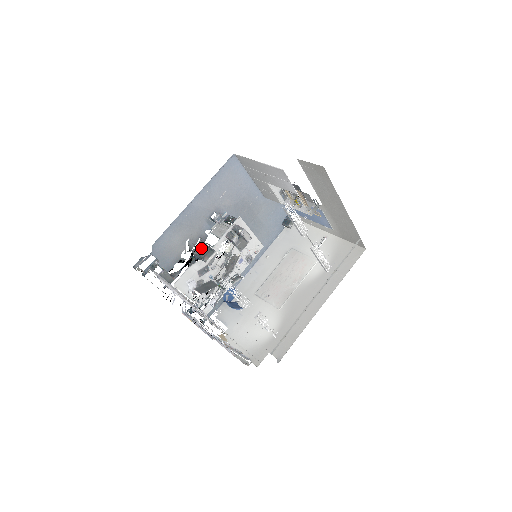
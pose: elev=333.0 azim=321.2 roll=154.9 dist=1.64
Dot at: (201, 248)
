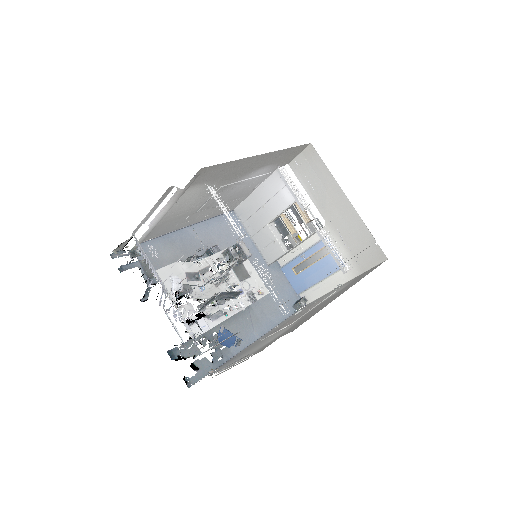
Dot at: (193, 255)
